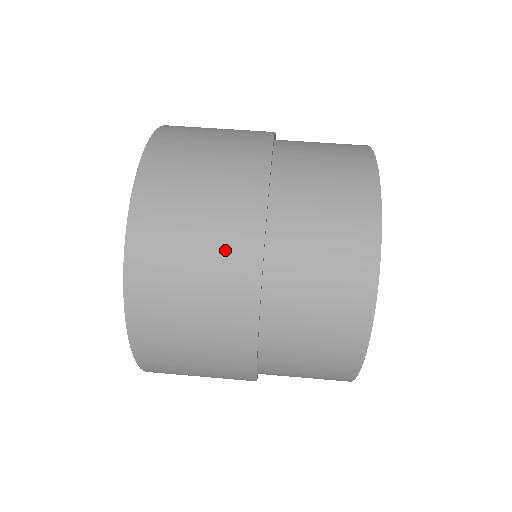
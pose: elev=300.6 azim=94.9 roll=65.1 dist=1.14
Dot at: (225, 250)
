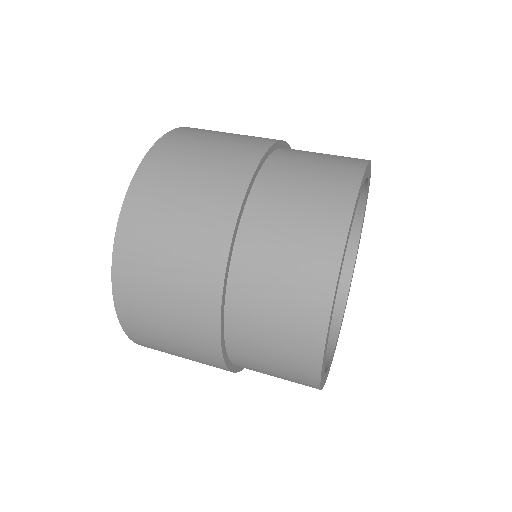
Dot at: (194, 255)
